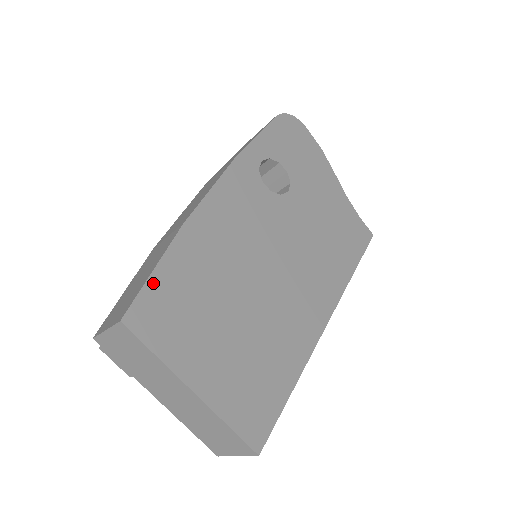
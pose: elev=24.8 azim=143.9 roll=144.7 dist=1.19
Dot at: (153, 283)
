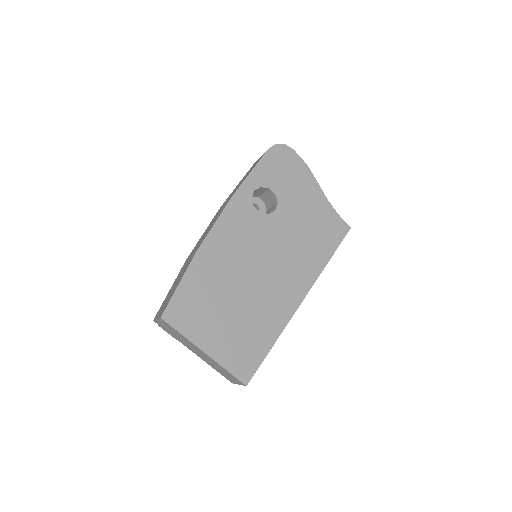
Dot at: (178, 293)
